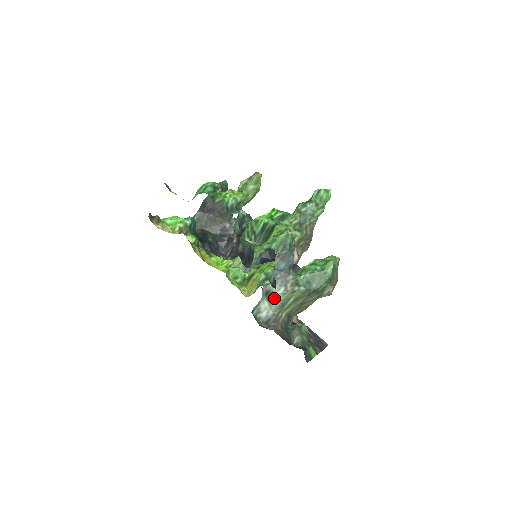
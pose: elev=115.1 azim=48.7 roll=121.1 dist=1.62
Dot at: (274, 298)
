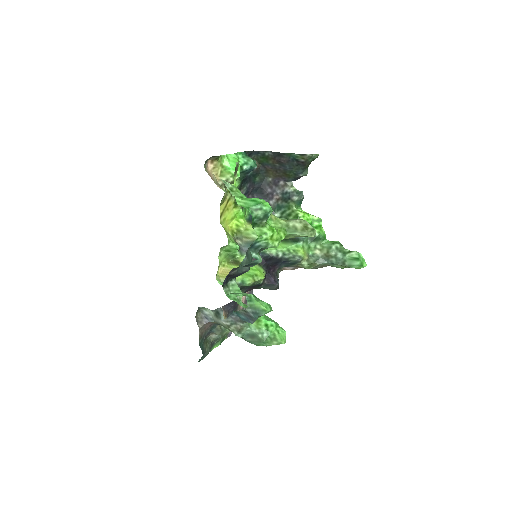
Dot at: (219, 319)
